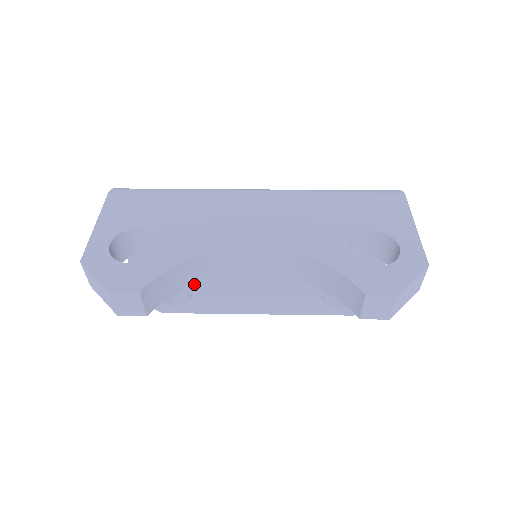
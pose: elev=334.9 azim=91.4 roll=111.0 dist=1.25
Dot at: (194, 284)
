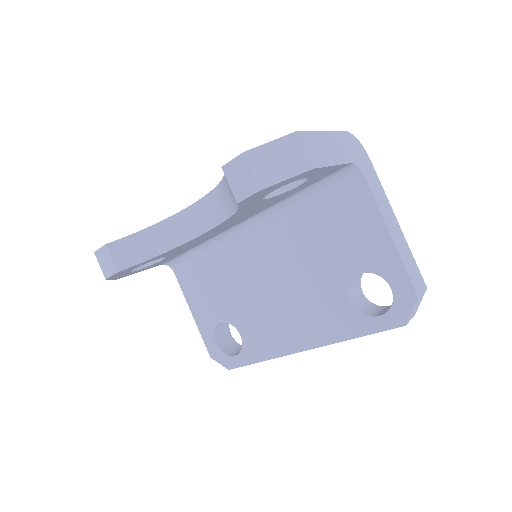
Dot at: (237, 320)
